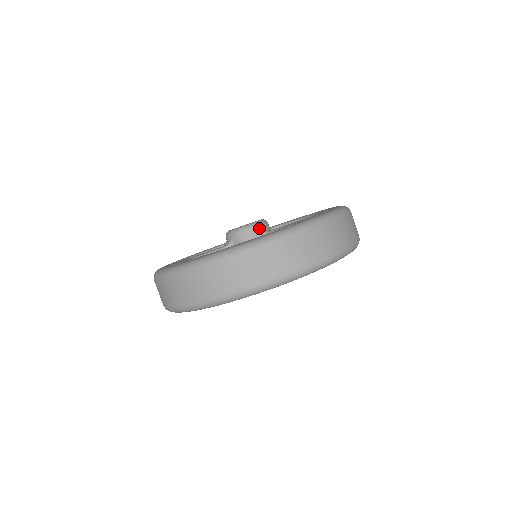
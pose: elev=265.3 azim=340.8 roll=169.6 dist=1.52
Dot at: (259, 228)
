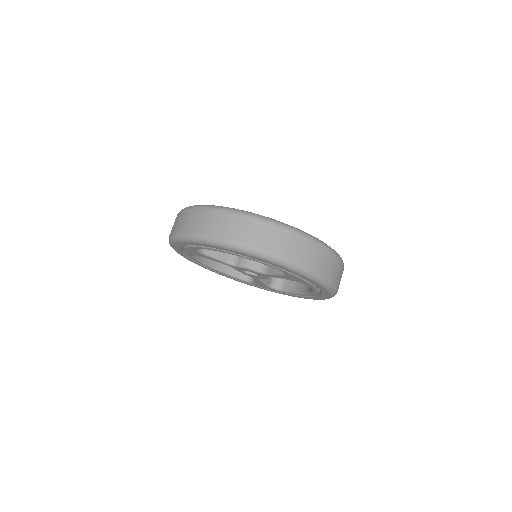
Dot at: occluded
